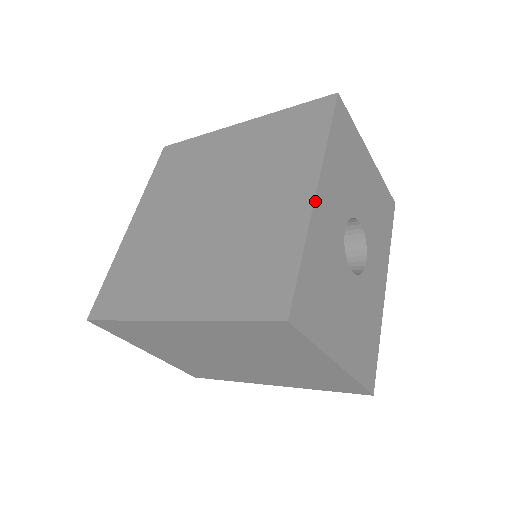
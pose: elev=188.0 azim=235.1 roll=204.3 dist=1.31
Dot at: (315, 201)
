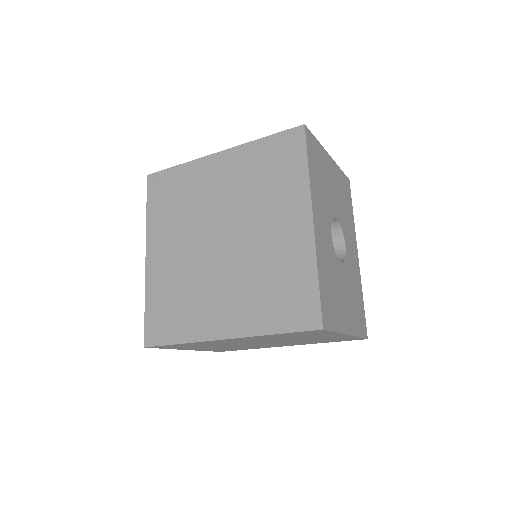
Dot at: (314, 230)
